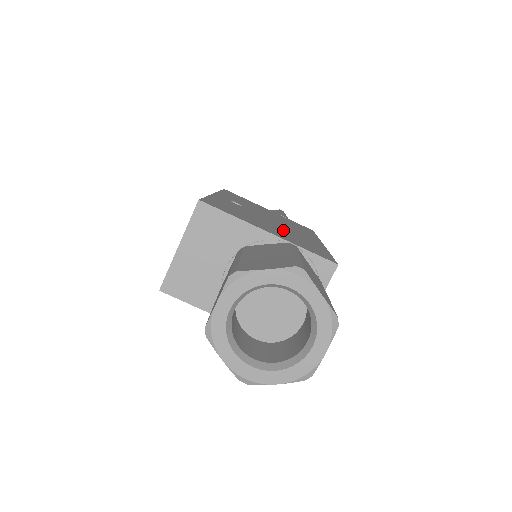
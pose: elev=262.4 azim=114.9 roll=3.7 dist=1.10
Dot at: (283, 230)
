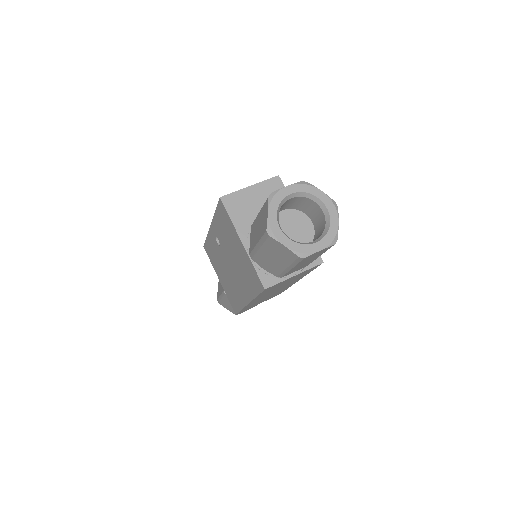
Dot at: occluded
